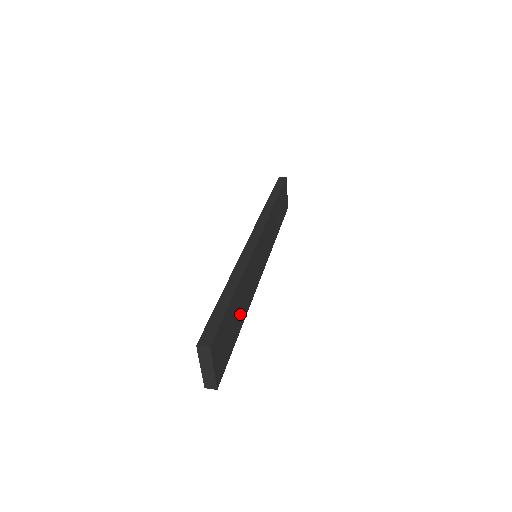
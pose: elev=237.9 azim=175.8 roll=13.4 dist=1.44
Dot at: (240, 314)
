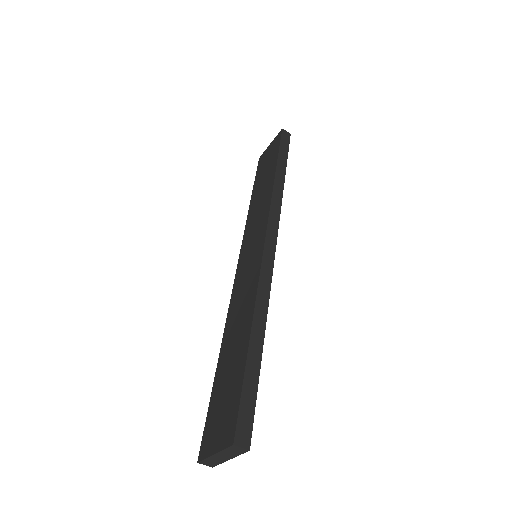
Dot at: occluded
